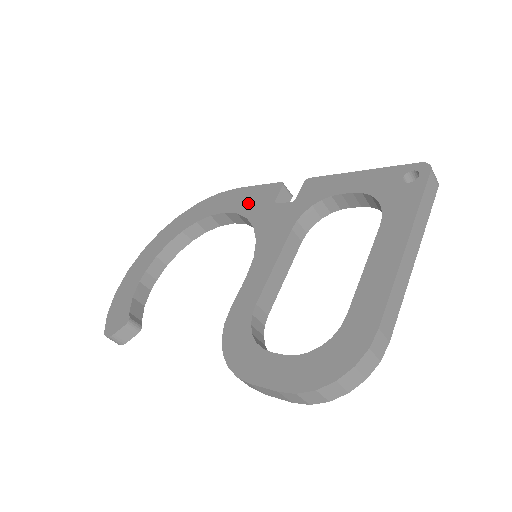
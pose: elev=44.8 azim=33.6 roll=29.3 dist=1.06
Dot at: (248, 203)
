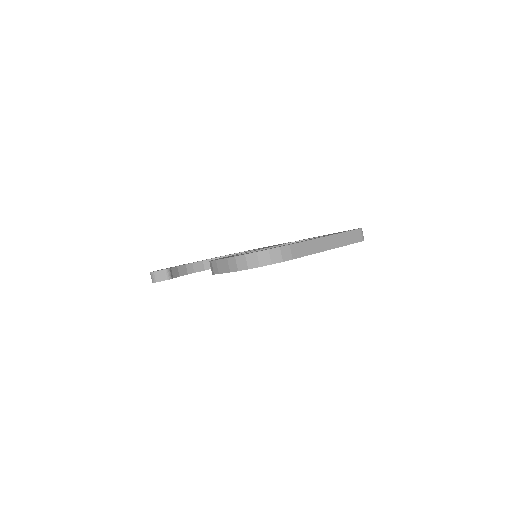
Dot at: occluded
